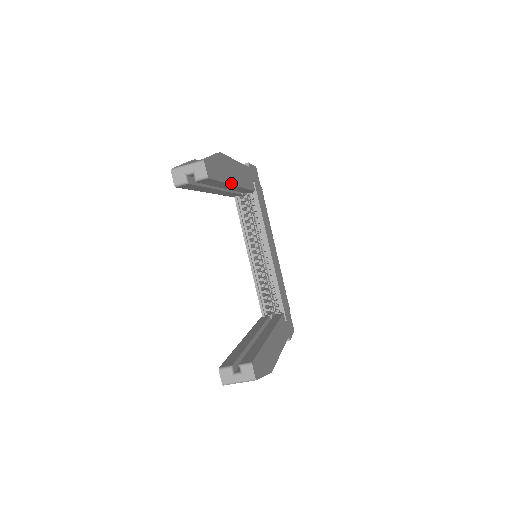
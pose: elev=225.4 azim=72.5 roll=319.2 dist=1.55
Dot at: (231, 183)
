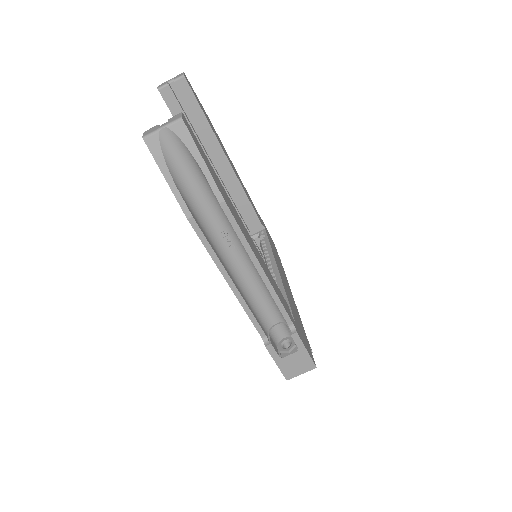
Dot at: (219, 143)
